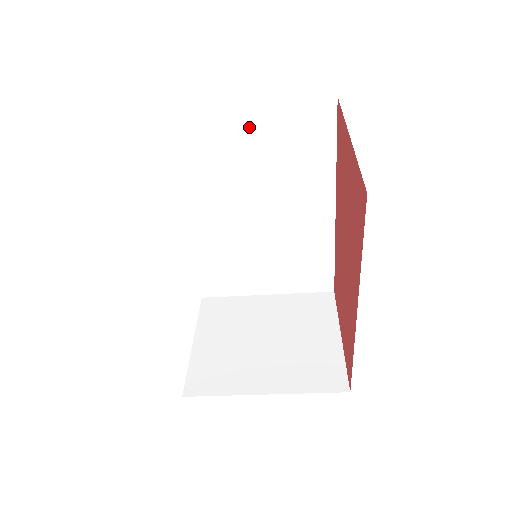
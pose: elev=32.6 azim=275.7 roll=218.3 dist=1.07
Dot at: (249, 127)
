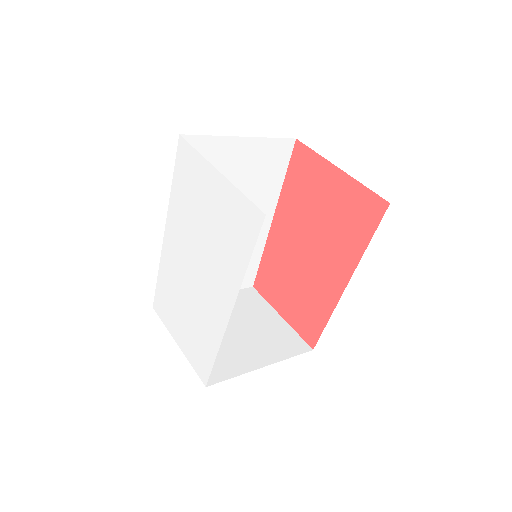
Dot at: (239, 154)
